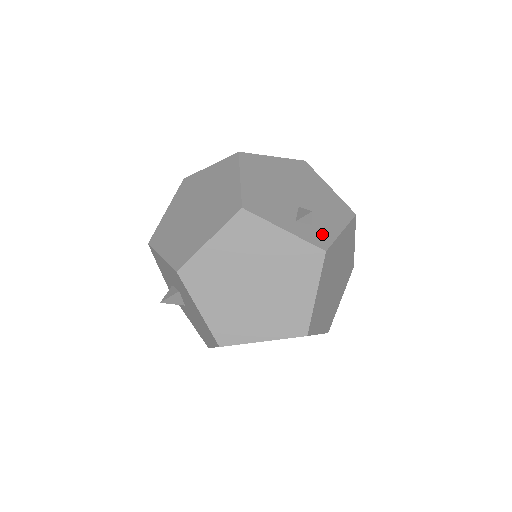
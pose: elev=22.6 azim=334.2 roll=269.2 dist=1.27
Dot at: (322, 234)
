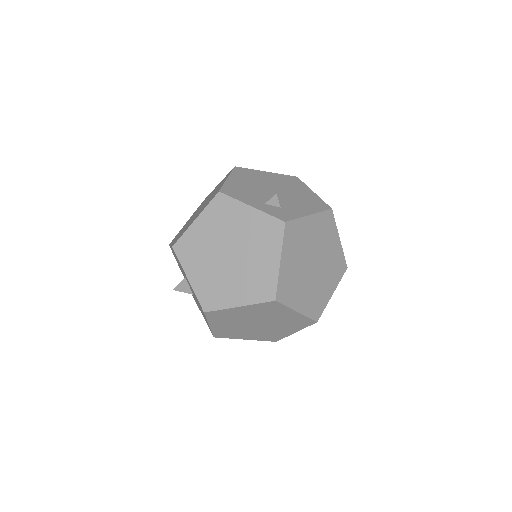
Dot at: (287, 213)
